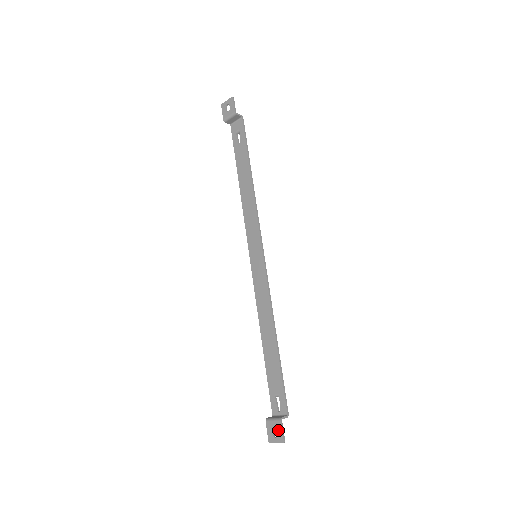
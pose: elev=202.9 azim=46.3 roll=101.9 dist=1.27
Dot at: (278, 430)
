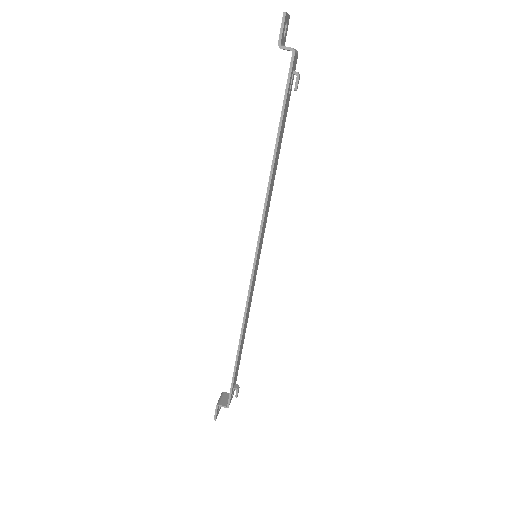
Dot at: (216, 409)
